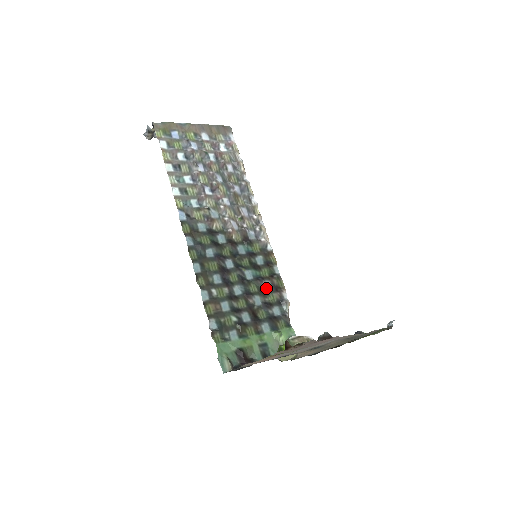
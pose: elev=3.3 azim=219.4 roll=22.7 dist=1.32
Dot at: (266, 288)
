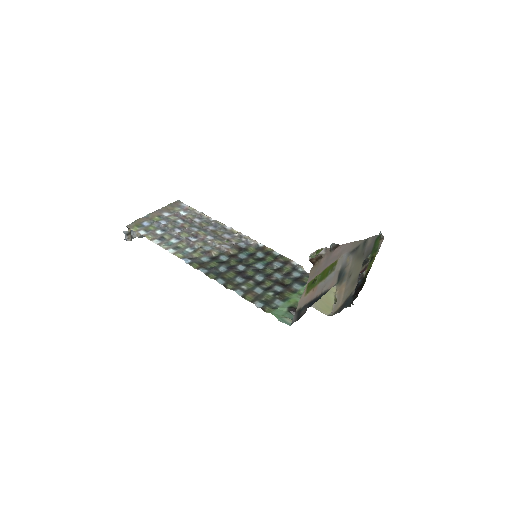
Dot at: (278, 266)
